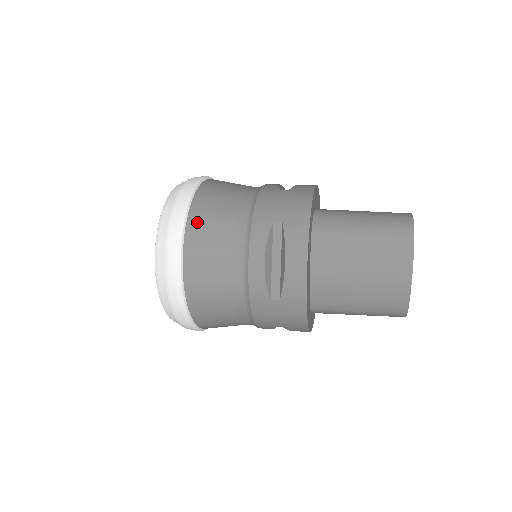
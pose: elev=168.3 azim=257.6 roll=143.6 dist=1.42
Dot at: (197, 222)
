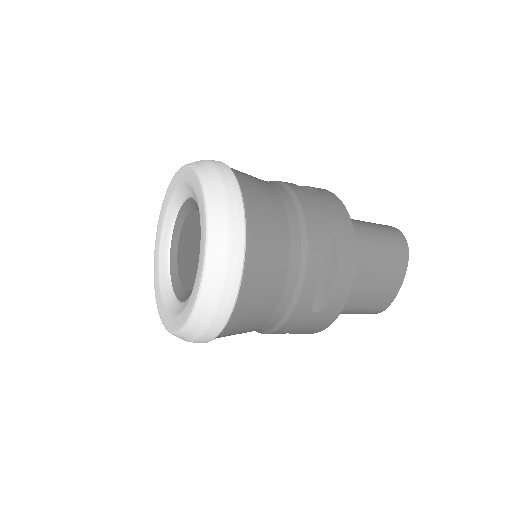
Dot at: (257, 229)
